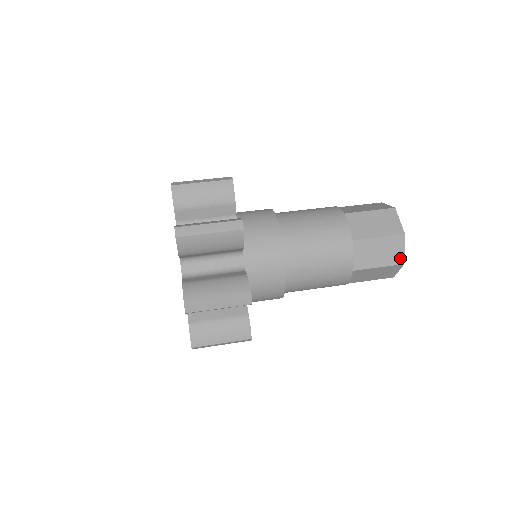
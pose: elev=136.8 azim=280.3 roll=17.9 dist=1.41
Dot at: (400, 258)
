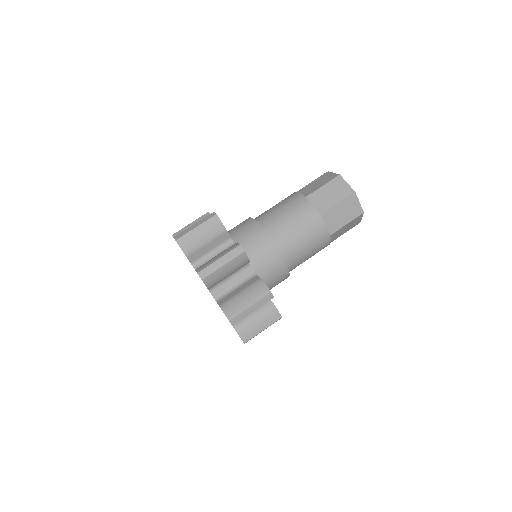
Dot at: (359, 210)
